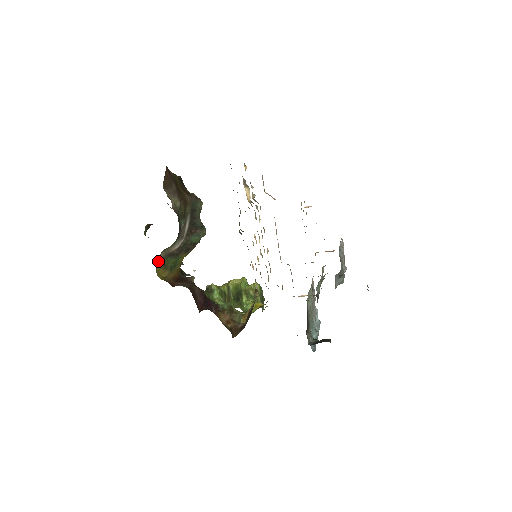
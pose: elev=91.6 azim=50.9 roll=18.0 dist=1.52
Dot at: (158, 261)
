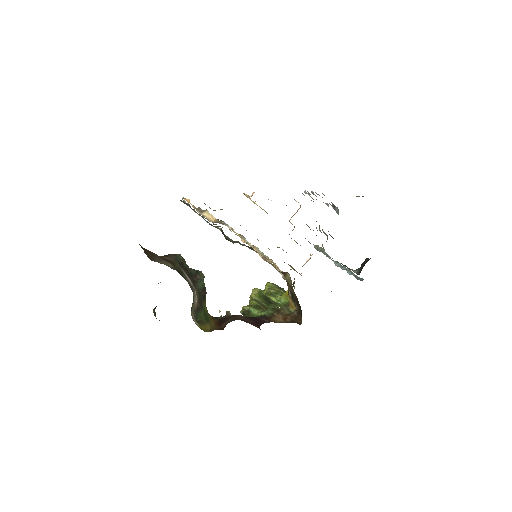
Dot at: occluded
